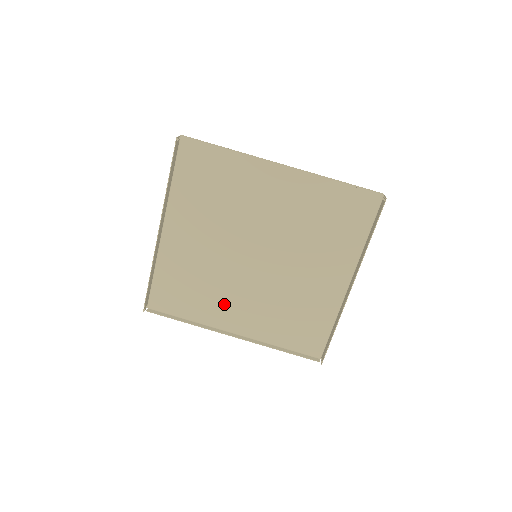
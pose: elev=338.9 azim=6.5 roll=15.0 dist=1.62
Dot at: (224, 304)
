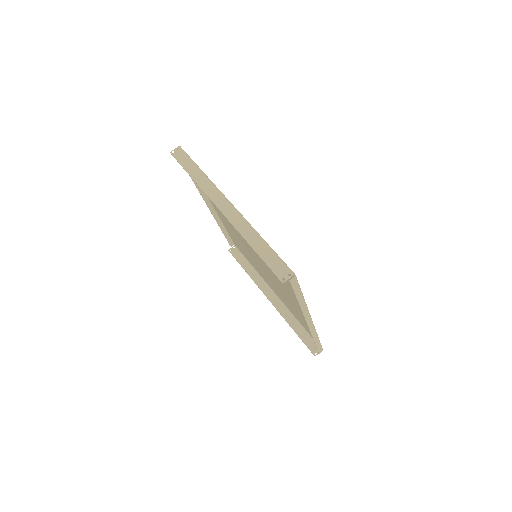
Dot at: occluded
